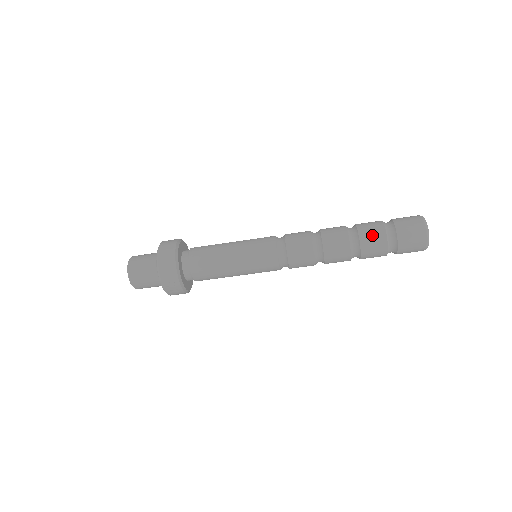
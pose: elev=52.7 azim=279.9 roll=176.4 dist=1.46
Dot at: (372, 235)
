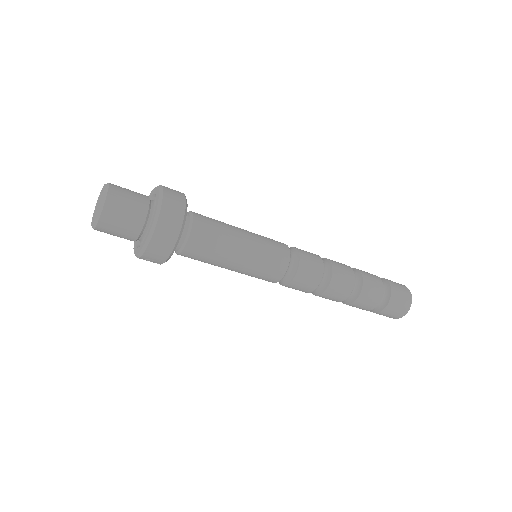
Dot at: (368, 301)
